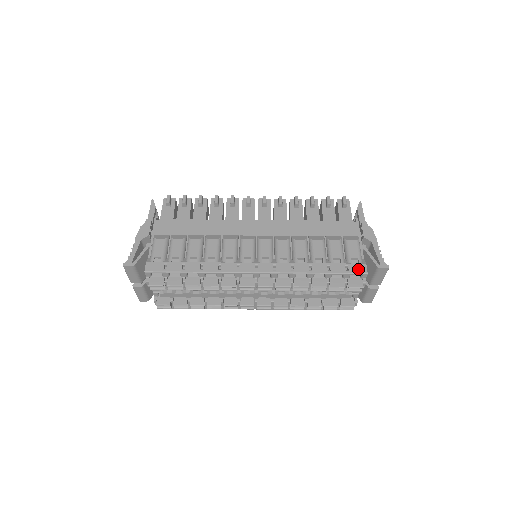
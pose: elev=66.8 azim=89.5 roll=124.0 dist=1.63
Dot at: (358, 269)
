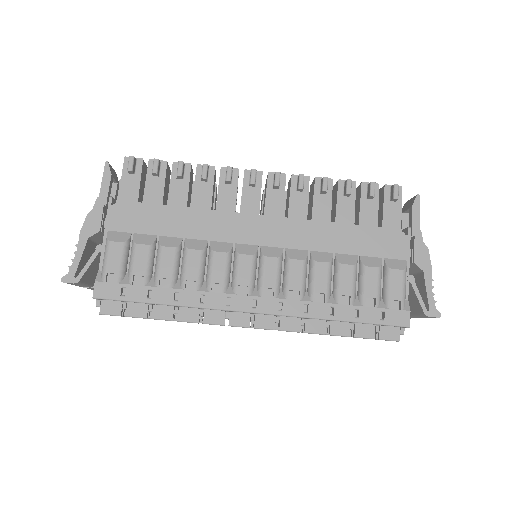
Dot at: (398, 319)
